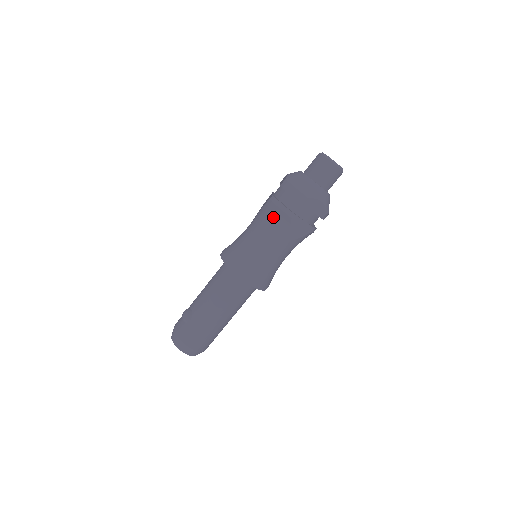
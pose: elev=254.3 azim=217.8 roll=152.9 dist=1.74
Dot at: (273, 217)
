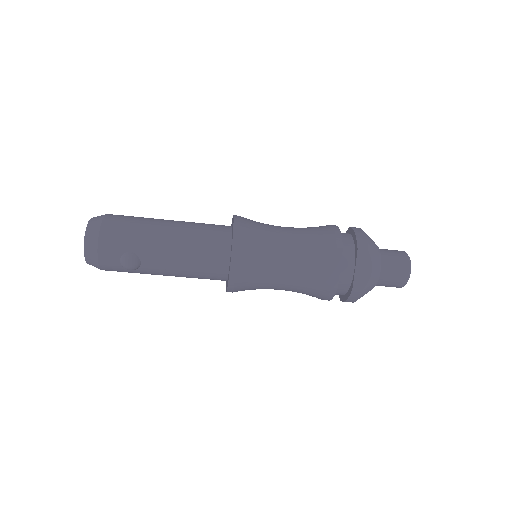
Dot at: (313, 294)
